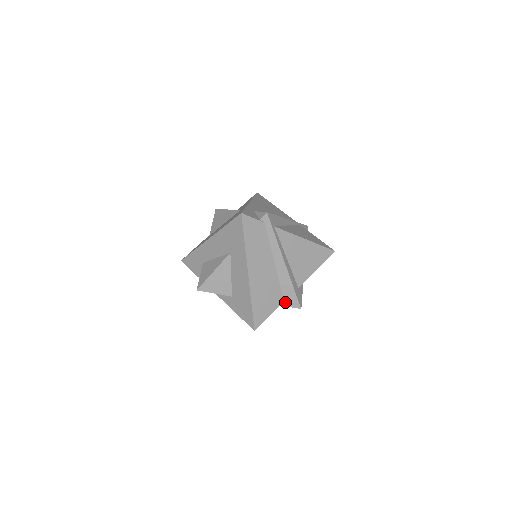
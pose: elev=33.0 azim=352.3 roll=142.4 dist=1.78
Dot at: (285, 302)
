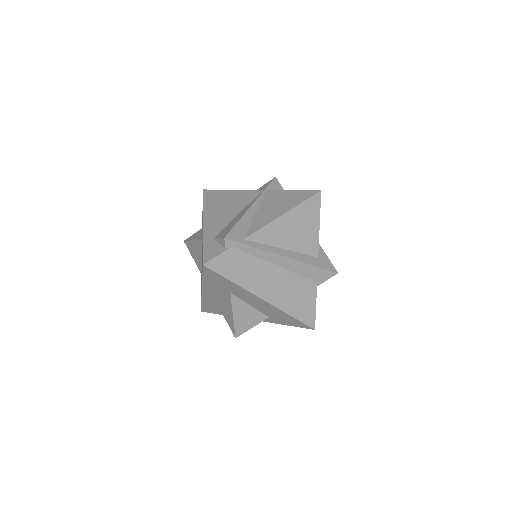
Dot at: (318, 281)
